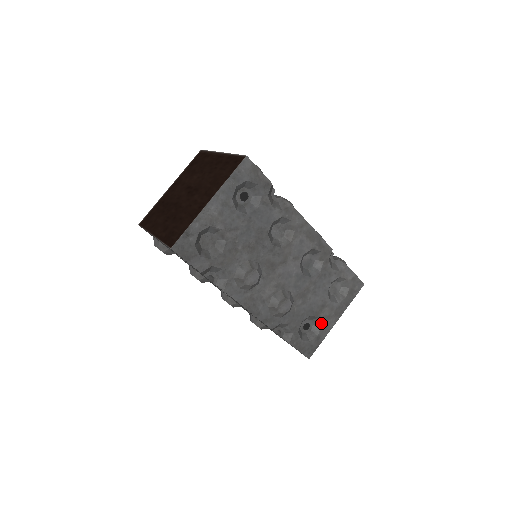
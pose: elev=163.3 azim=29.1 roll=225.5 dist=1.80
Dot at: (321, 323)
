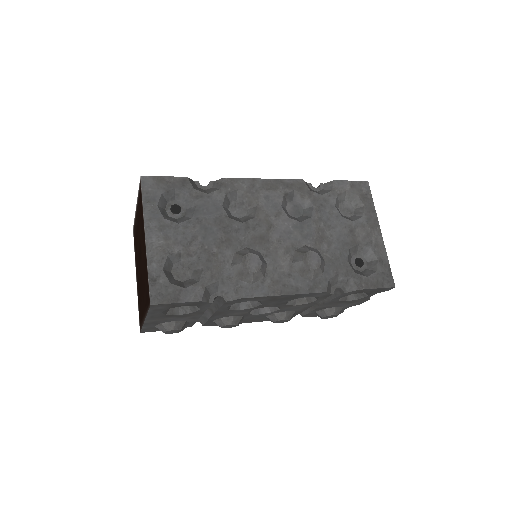
Dot at: (368, 247)
